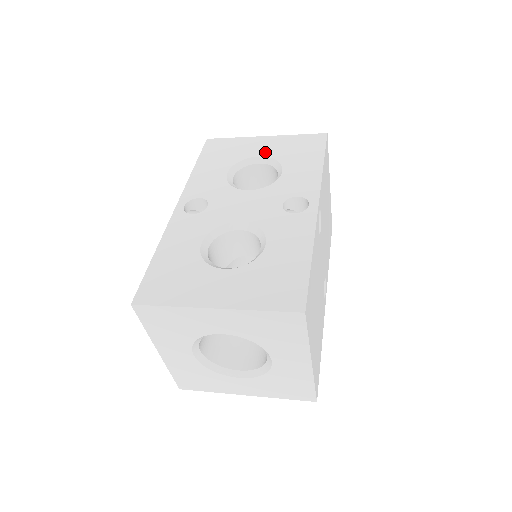
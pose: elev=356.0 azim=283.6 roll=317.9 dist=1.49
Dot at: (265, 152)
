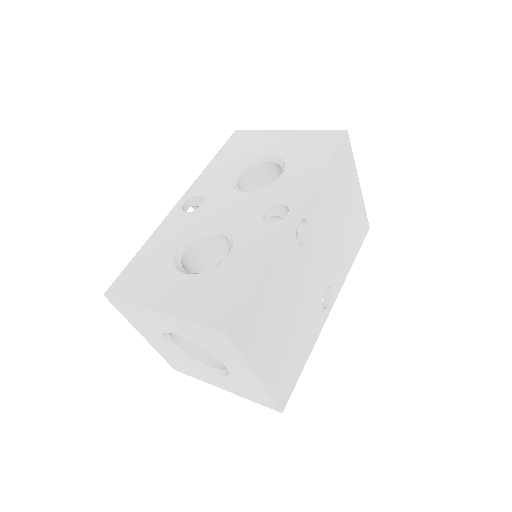
Dot at: (278, 149)
